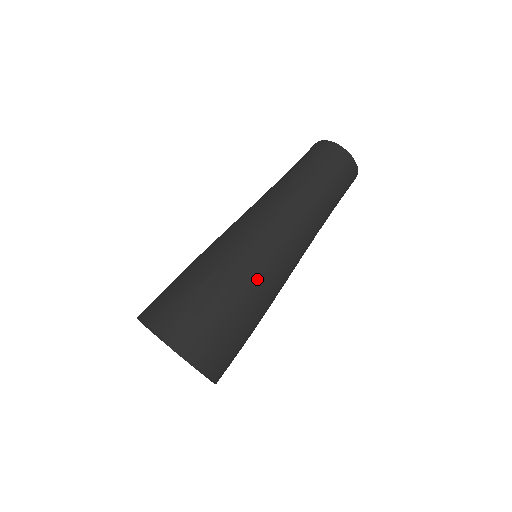
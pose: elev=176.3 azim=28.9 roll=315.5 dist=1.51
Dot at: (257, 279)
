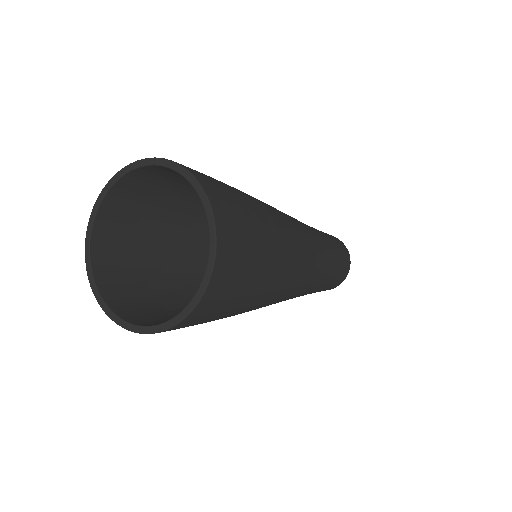
Dot at: (289, 257)
